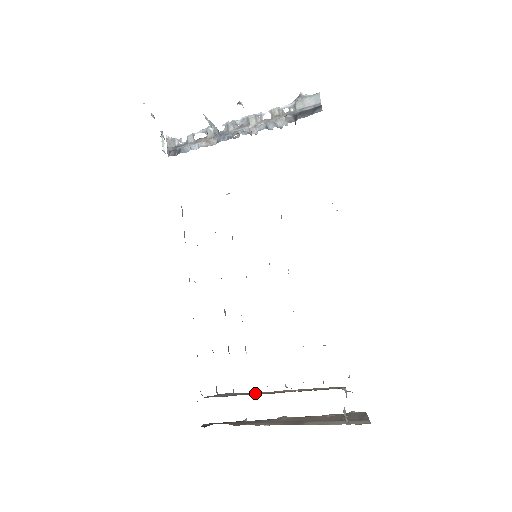
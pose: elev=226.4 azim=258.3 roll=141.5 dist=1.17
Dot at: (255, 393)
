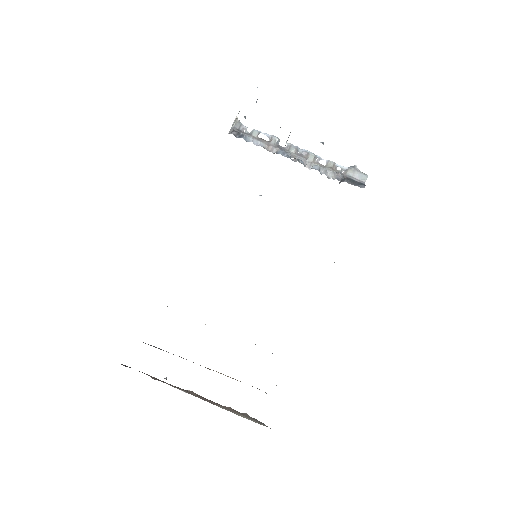
Dot at: occluded
